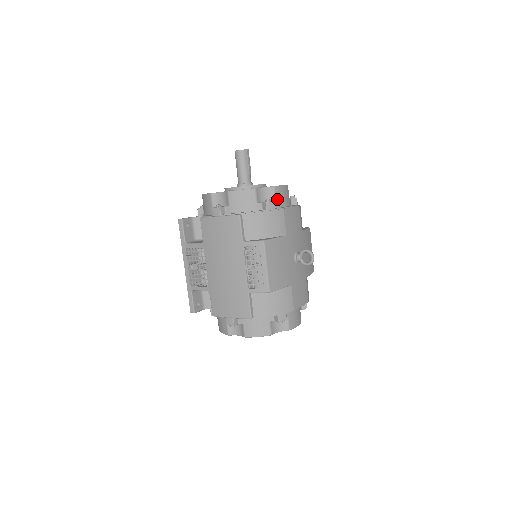
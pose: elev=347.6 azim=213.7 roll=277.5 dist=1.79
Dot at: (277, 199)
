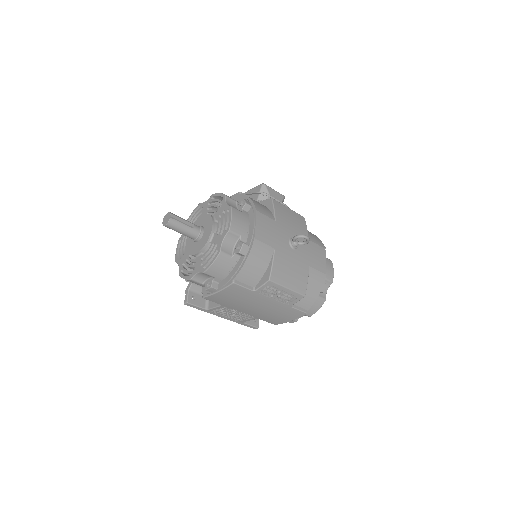
Dot at: (240, 234)
